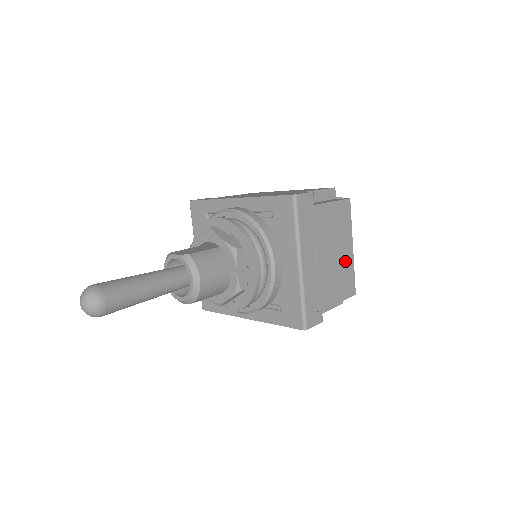
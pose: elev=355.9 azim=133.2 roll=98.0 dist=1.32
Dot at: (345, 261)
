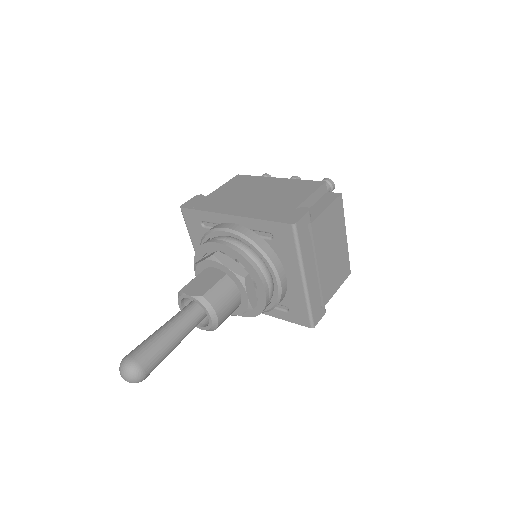
Dot at: (341, 252)
